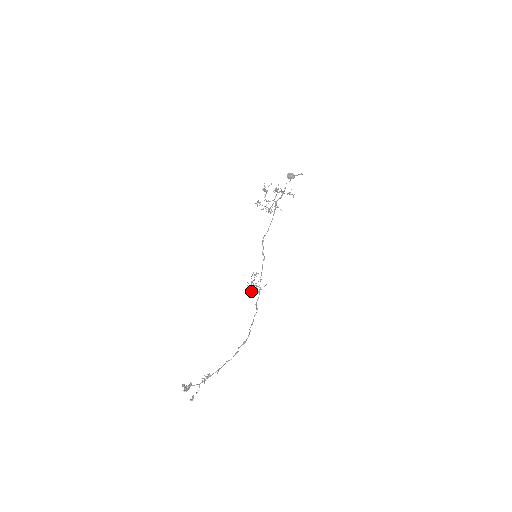
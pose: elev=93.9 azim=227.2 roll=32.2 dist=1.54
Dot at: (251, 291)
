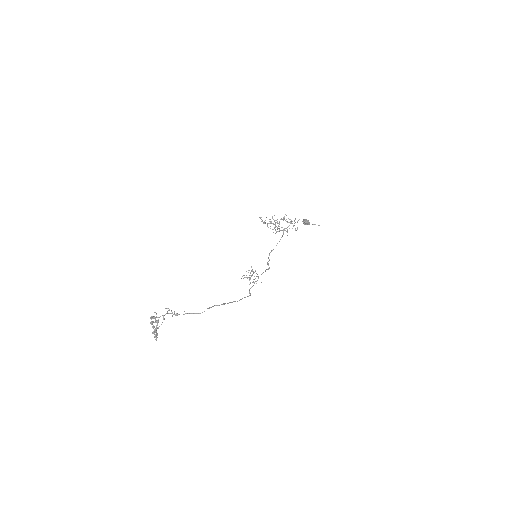
Dot at: occluded
